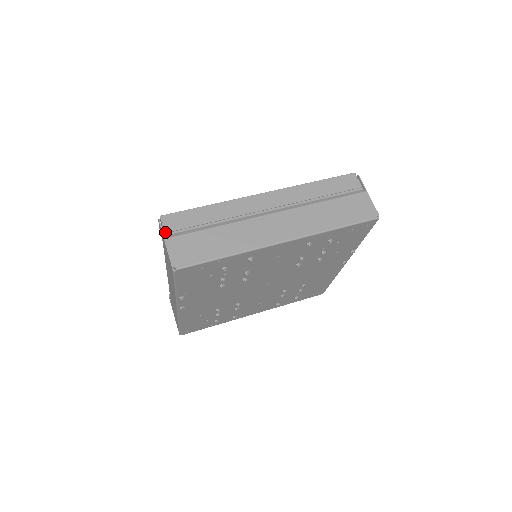
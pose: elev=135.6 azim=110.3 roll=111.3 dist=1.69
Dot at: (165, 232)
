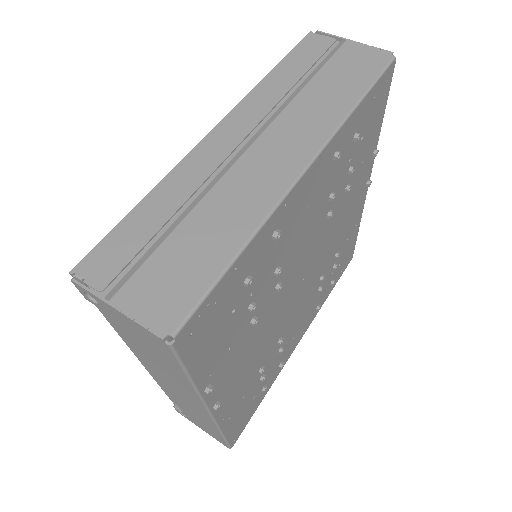
Dot at: (100, 291)
